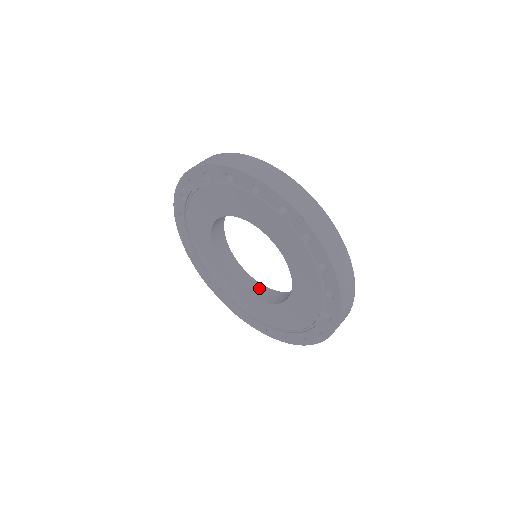
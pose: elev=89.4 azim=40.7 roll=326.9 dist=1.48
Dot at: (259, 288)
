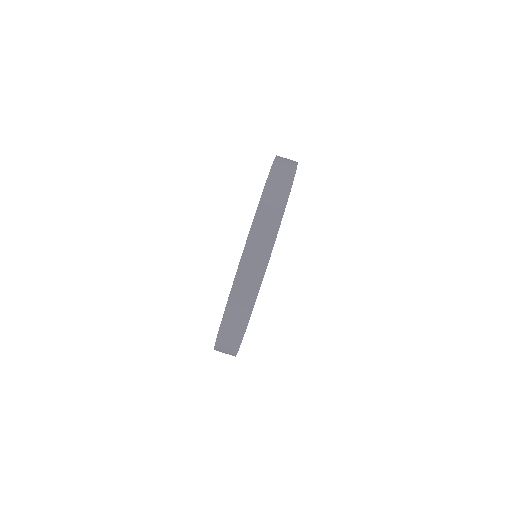
Dot at: occluded
